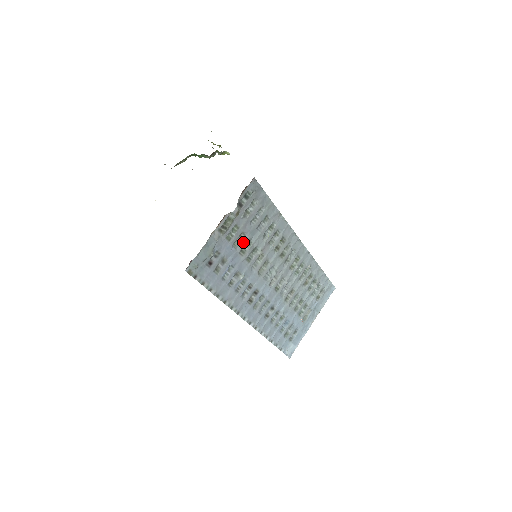
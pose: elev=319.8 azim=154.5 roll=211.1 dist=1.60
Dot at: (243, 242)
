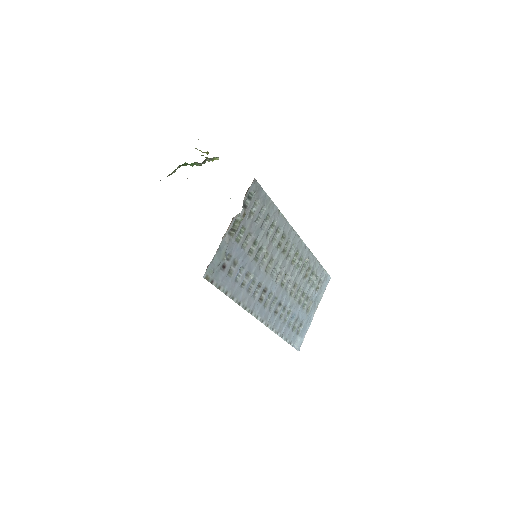
Dot at: (250, 242)
